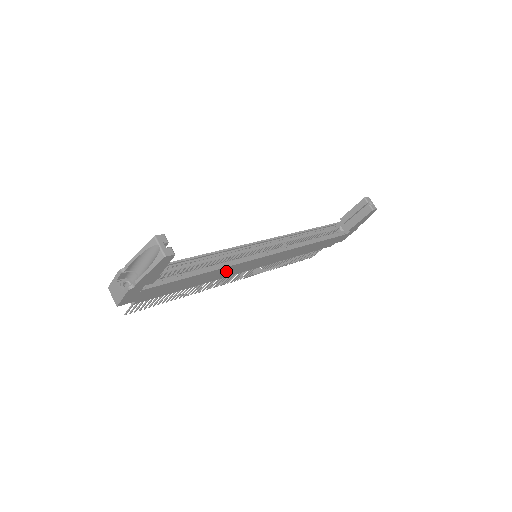
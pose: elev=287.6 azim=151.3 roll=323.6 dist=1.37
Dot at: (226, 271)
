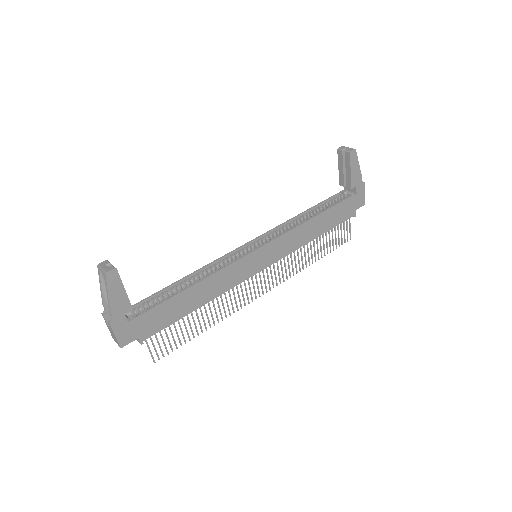
Dot at: (223, 279)
